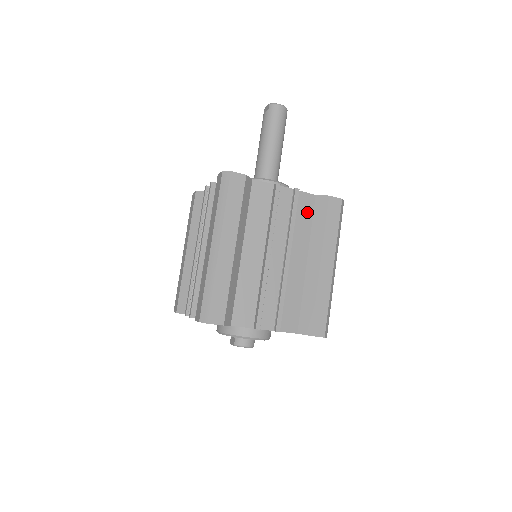
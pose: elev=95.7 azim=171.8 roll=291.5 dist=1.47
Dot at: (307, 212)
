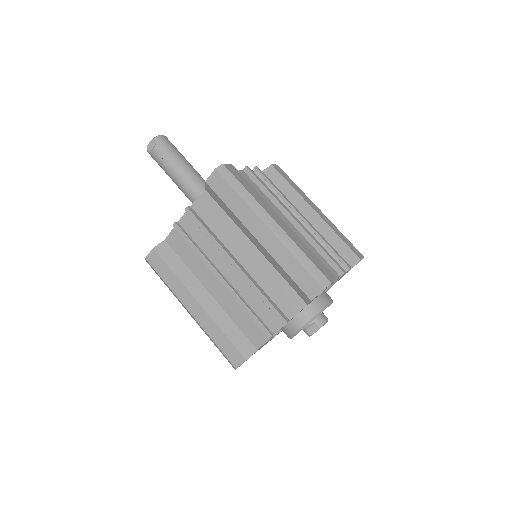
Dot at: occluded
